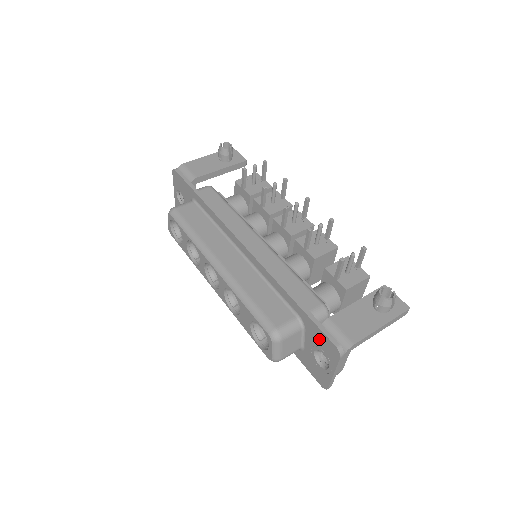
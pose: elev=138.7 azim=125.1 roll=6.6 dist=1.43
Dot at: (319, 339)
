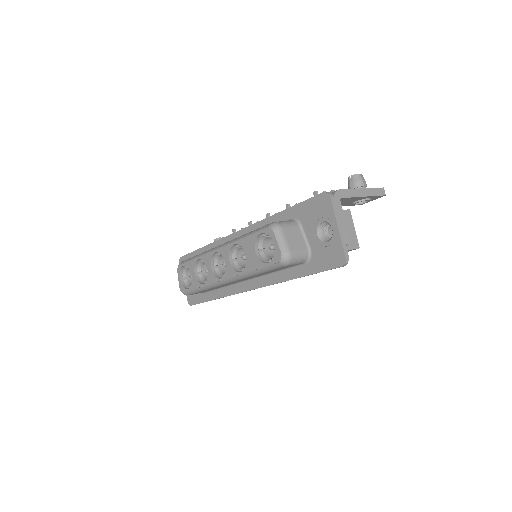
Dot at: (312, 211)
